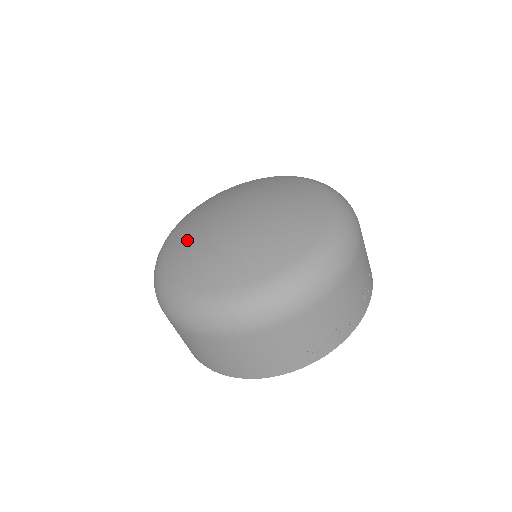
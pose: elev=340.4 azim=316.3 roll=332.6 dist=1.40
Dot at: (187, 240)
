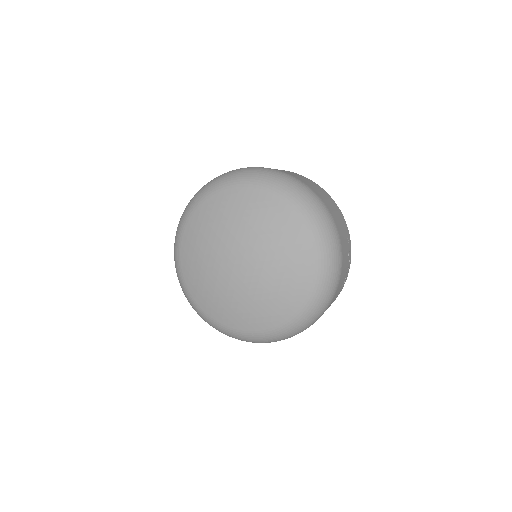
Dot at: (206, 286)
